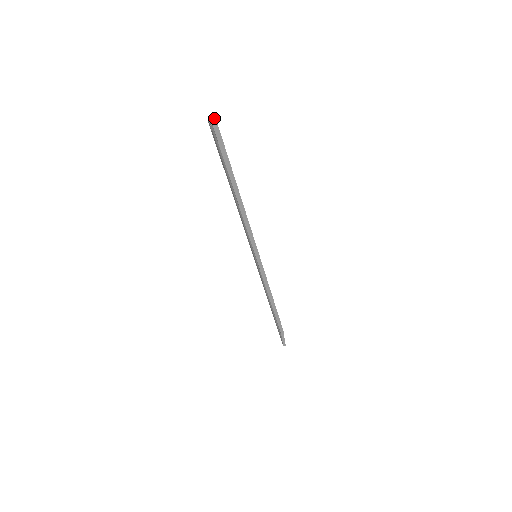
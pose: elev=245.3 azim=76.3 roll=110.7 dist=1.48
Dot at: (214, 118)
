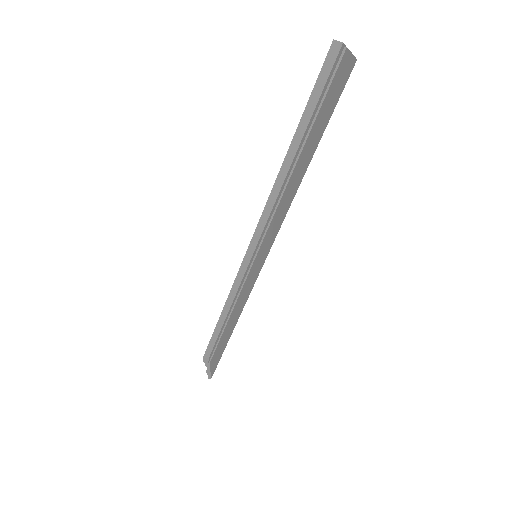
Dot at: (340, 44)
